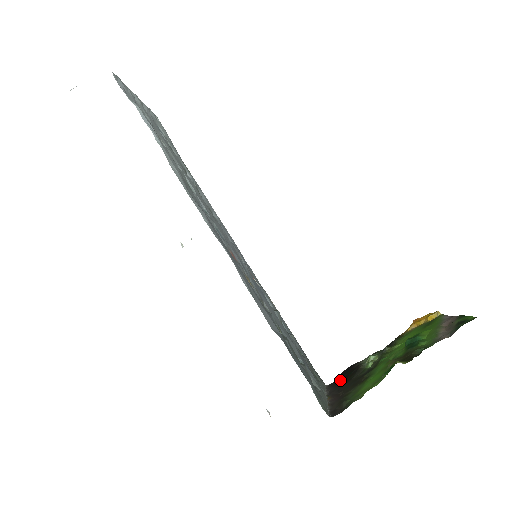
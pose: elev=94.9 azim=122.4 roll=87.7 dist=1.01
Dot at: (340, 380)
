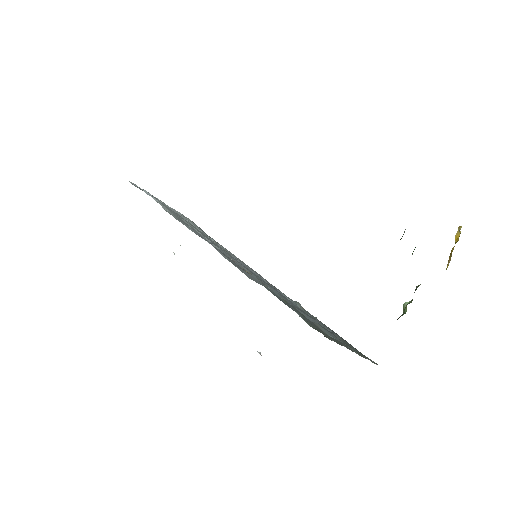
Dot at: occluded
